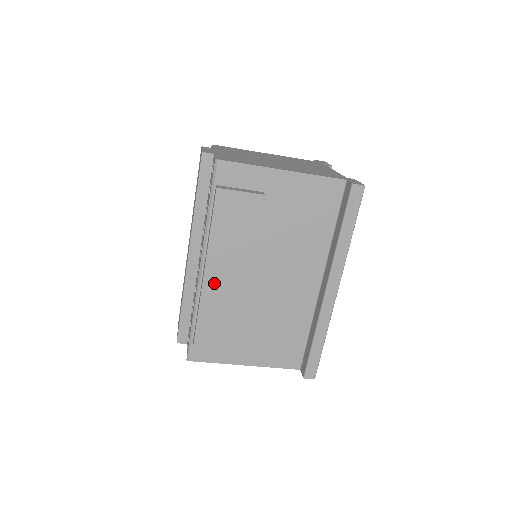
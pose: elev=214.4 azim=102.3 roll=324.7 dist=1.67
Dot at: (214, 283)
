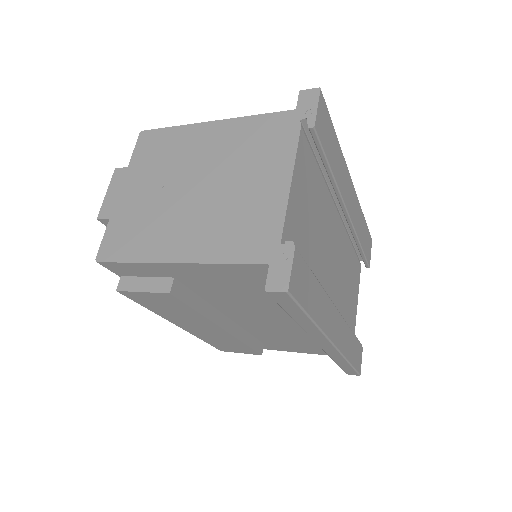
Dot at: (195, 330)
